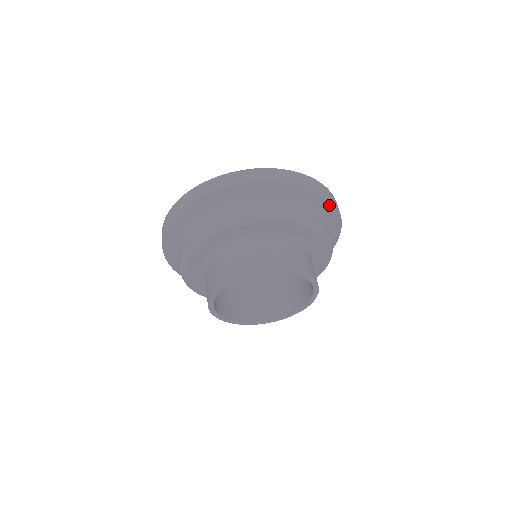
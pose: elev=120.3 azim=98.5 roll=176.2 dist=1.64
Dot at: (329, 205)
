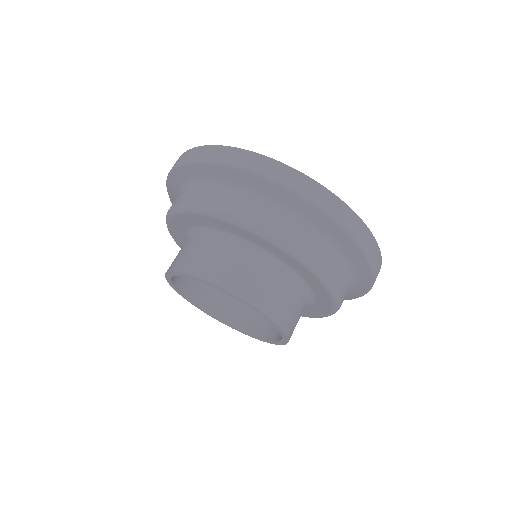
Dot at: (359, 255)
